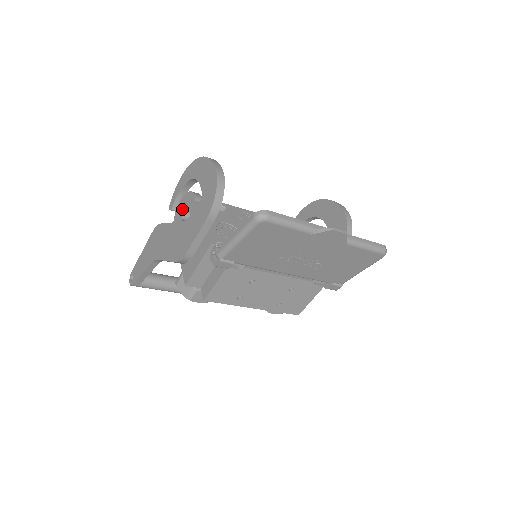
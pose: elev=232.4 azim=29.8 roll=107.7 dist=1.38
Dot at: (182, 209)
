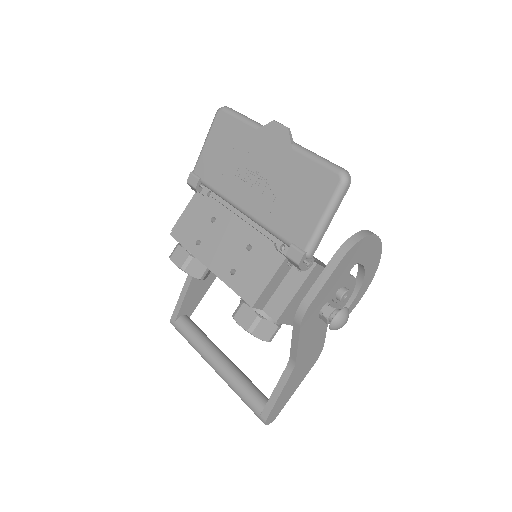
Dot at: occluded
